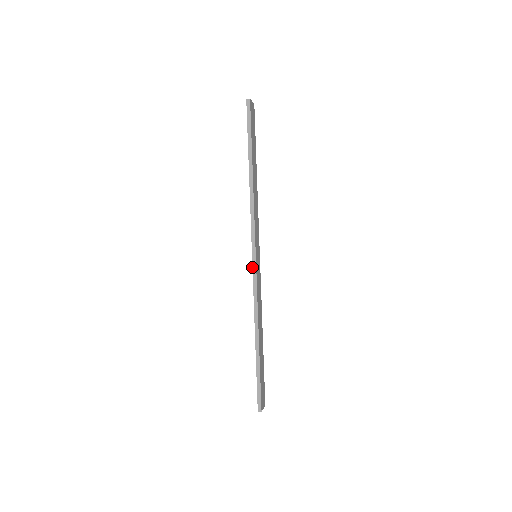
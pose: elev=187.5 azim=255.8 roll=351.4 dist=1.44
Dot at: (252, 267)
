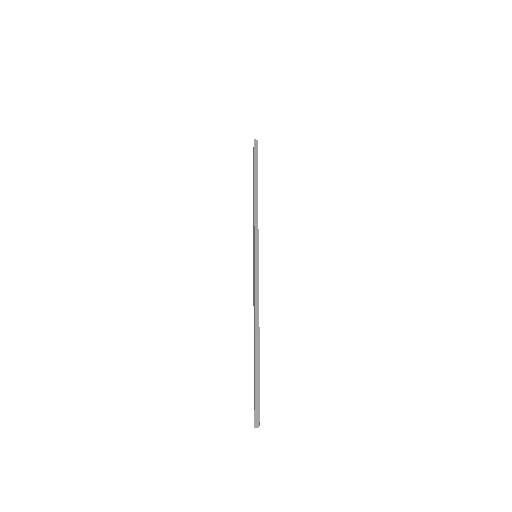
Dot at: (254, 260)
